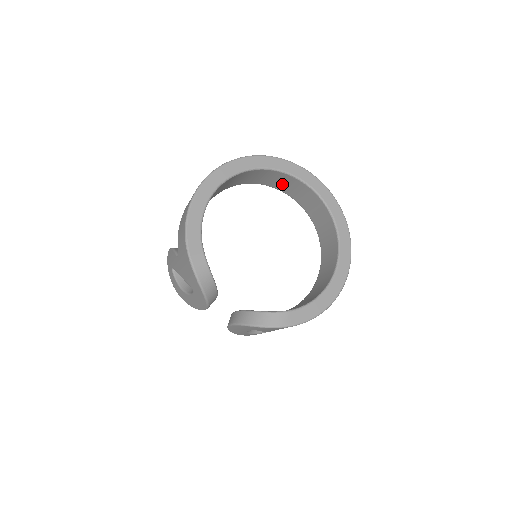
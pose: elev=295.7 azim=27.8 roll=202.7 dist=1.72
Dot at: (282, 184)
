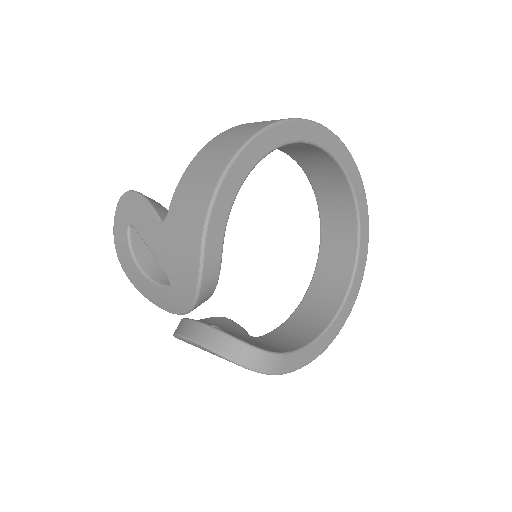
Dot at: (319, 171)
